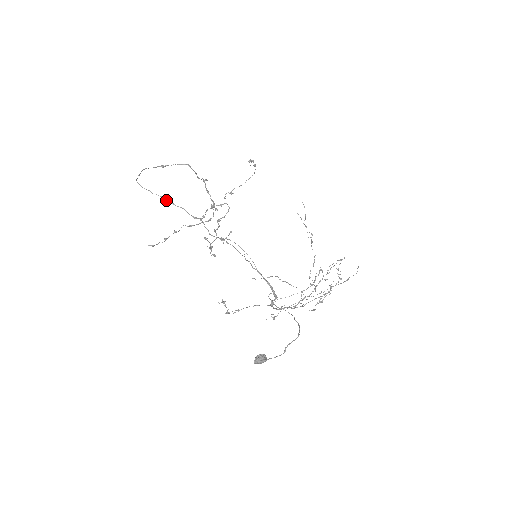
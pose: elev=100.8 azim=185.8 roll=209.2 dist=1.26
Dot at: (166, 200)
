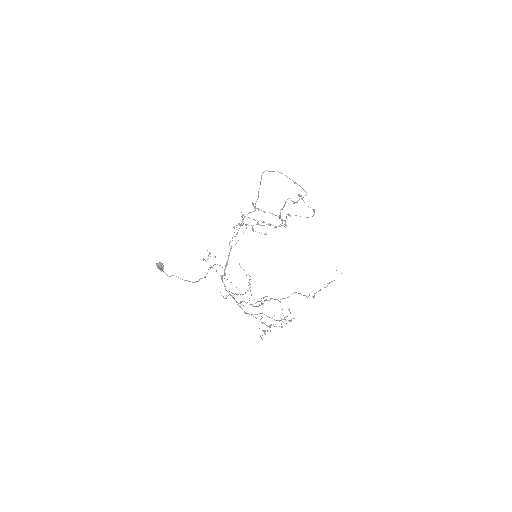
Dot at: (259, 188)
